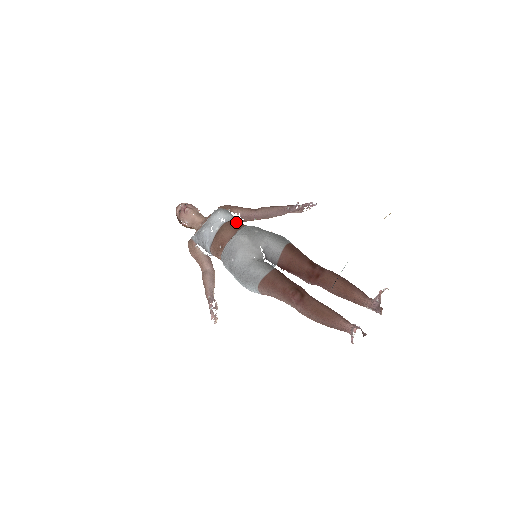
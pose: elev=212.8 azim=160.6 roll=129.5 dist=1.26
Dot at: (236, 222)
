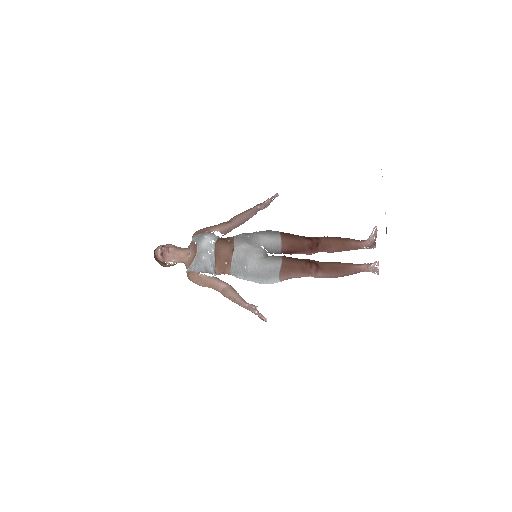
Dot at: (222, 238)
